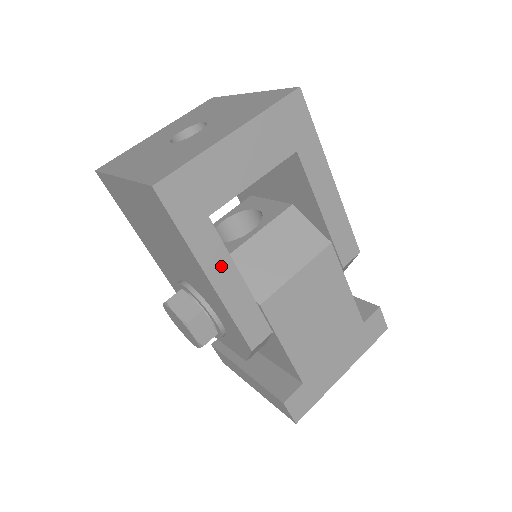
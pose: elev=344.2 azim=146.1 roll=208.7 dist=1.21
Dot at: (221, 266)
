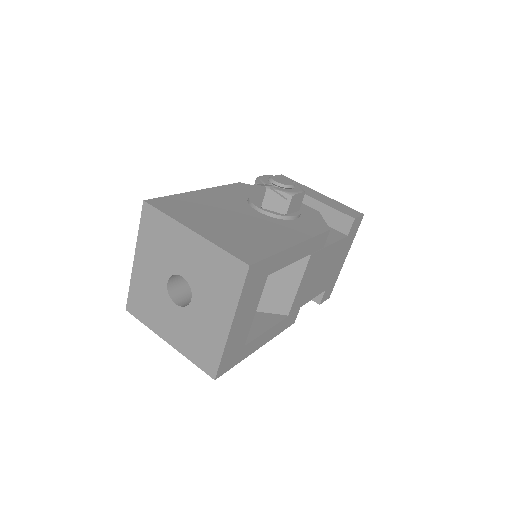
Dot at: (262, 339)
